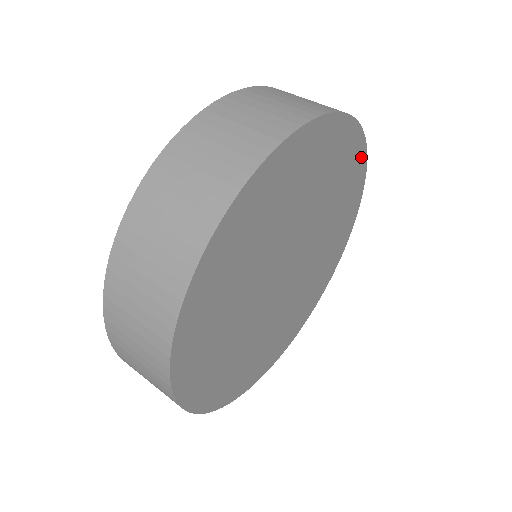
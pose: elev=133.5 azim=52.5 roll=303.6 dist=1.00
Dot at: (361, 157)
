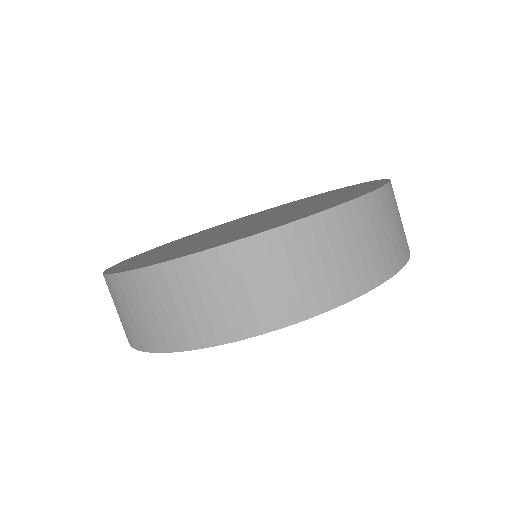
Dot at: occluded
